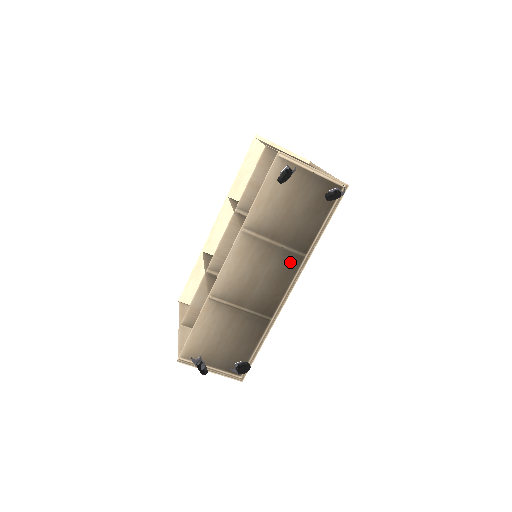
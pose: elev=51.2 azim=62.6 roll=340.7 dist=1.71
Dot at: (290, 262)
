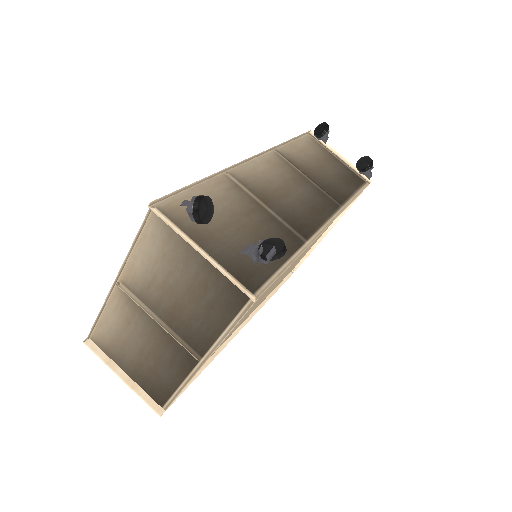
Dot at: (325, 202)
